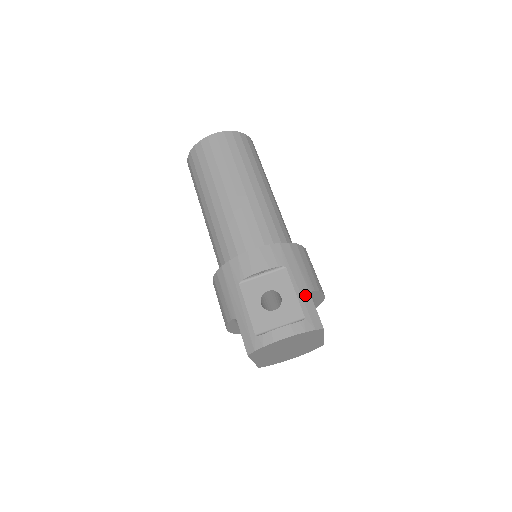
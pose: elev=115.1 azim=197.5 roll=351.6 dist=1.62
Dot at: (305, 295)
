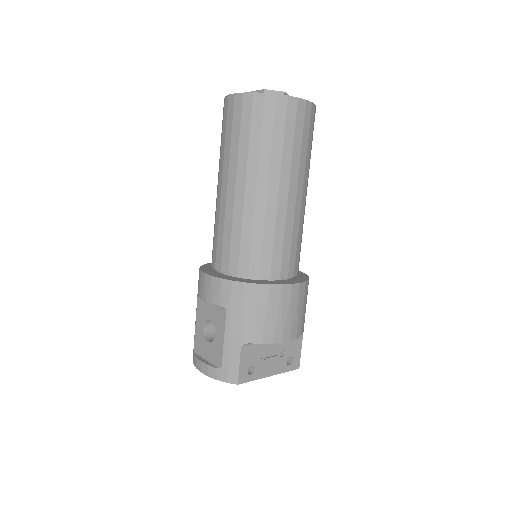
Dot at: (233, 346)
